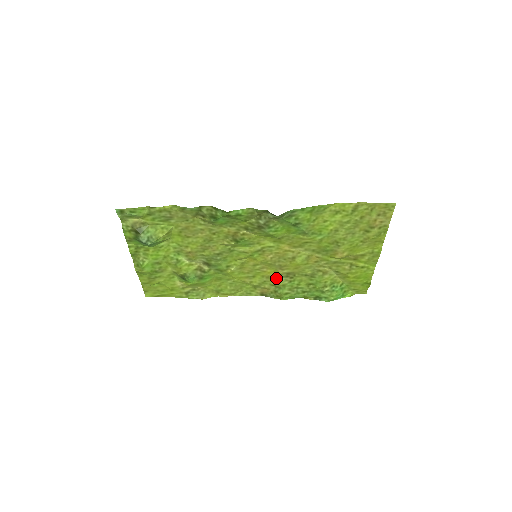
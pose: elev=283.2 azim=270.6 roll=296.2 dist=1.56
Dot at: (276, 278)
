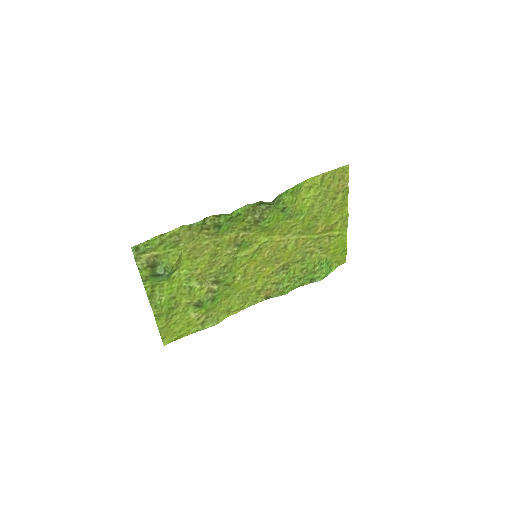
Dot at: (275, 275)
